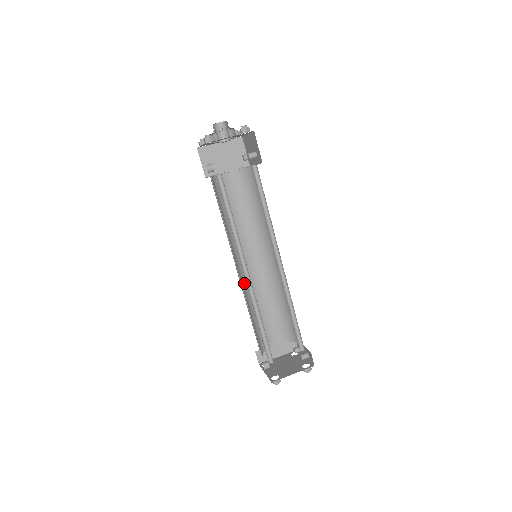
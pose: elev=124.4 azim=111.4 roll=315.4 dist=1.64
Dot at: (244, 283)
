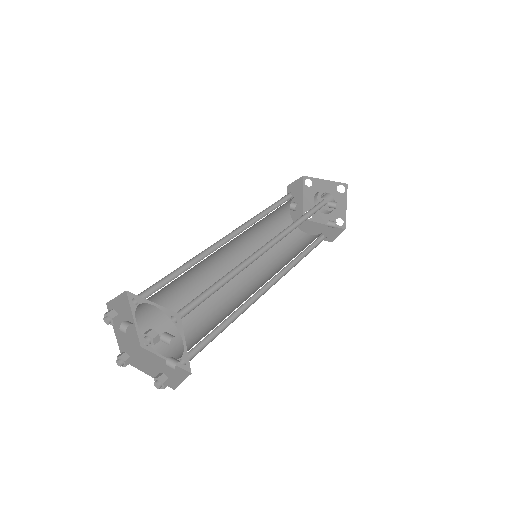
Dot at: occluded
